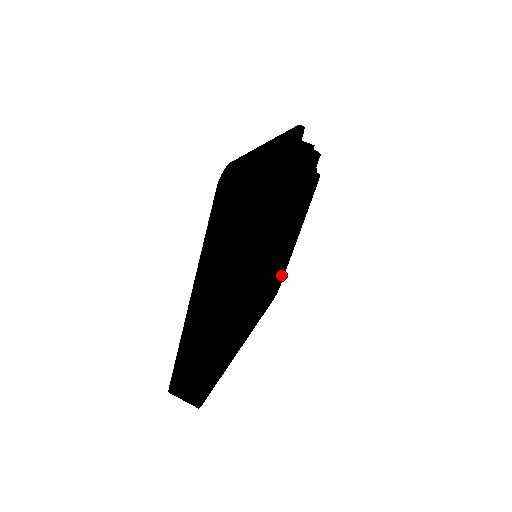
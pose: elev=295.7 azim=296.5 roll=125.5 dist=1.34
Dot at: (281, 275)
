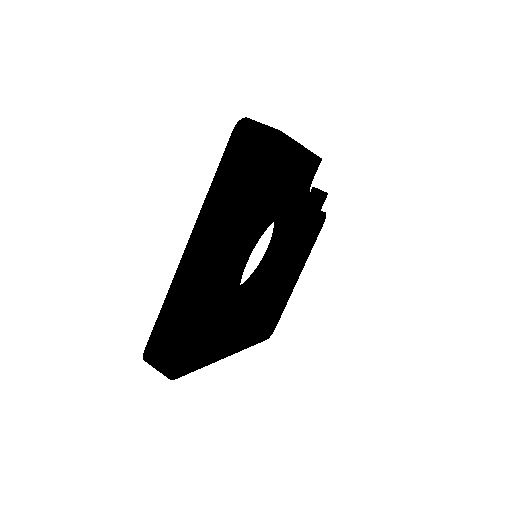
Dot at: (277, 311)
